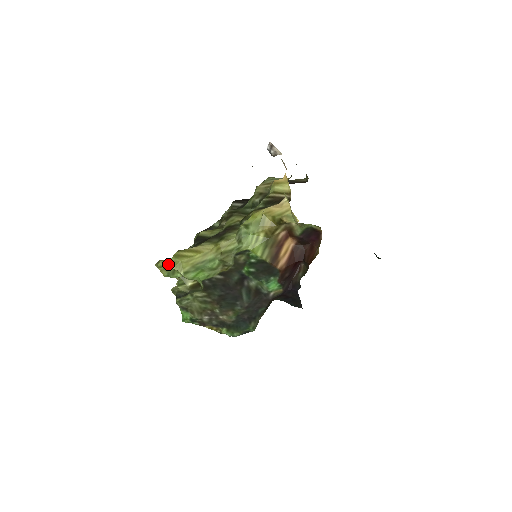
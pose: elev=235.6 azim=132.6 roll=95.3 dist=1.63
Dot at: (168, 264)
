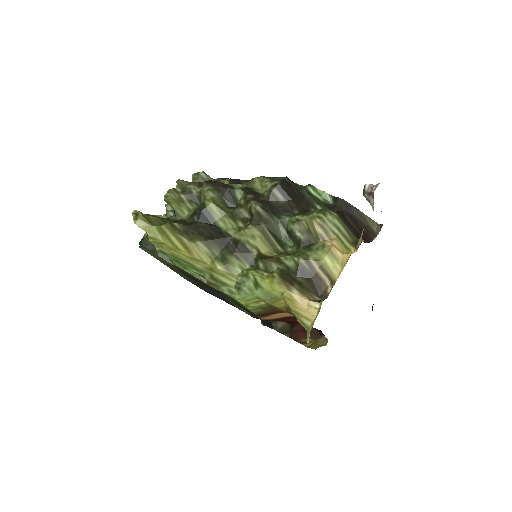
Dot at: occluded
